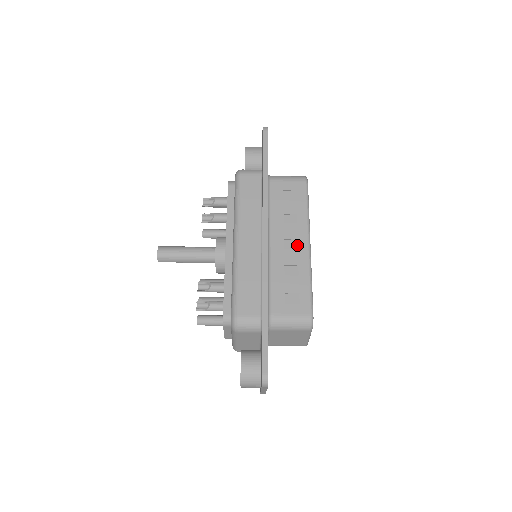
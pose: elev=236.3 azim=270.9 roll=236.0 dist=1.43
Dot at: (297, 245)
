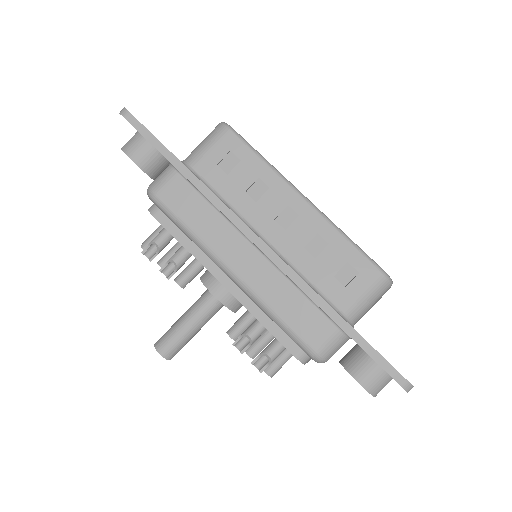
Dot at: (294, 213)
